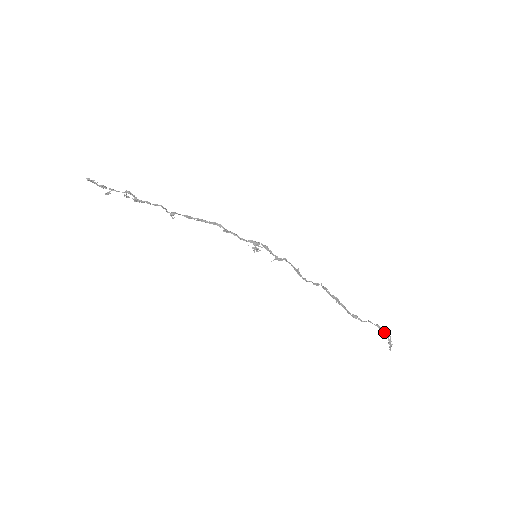
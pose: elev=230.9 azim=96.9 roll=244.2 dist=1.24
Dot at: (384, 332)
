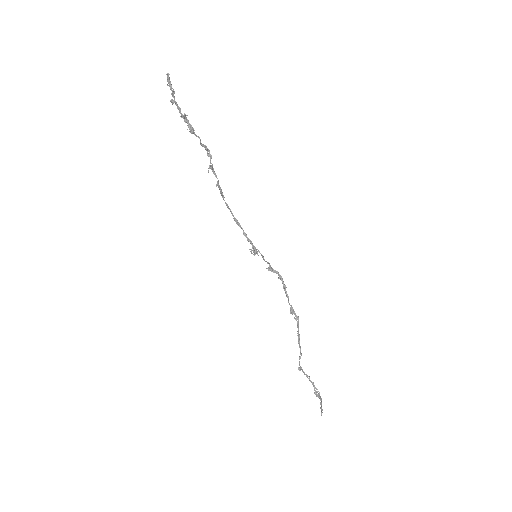
Dot at: (318, 394)
